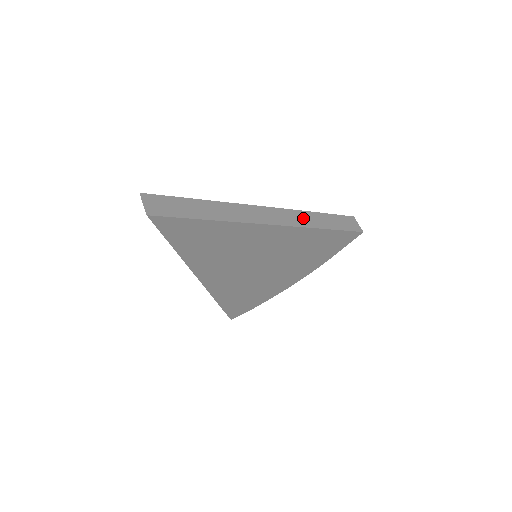
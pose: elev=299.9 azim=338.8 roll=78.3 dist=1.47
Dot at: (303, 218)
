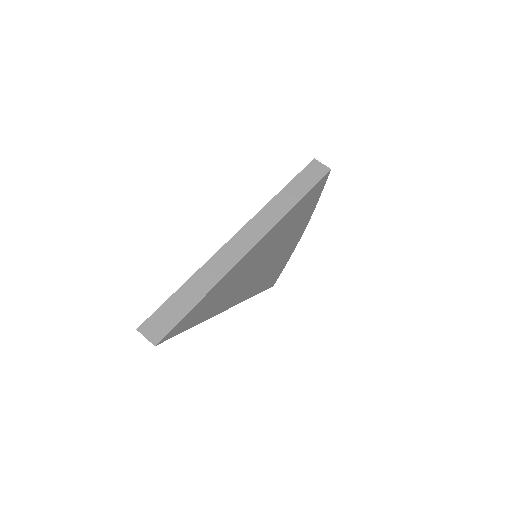
Dot at: (271, 213)
